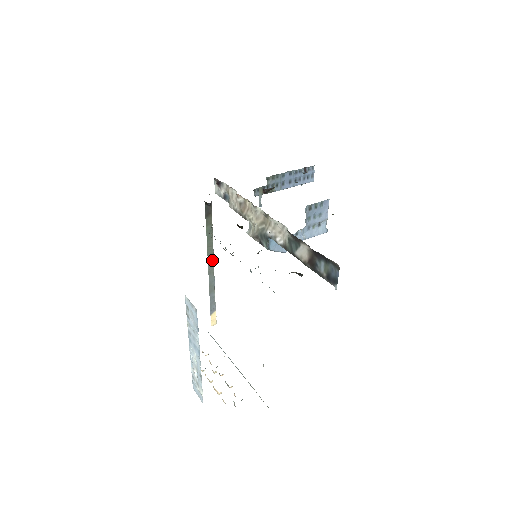
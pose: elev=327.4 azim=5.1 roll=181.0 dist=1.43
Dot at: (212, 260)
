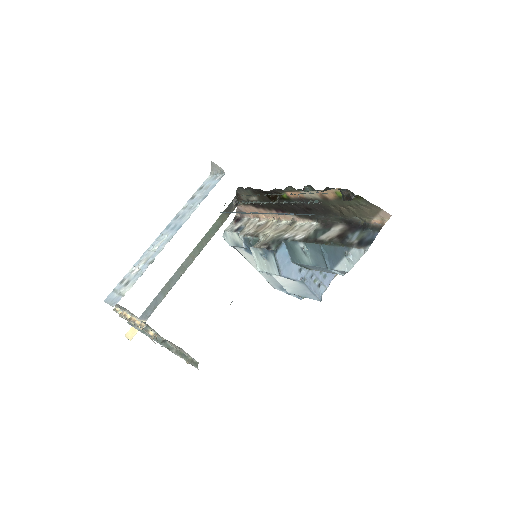
Dot at: (193, 258)
